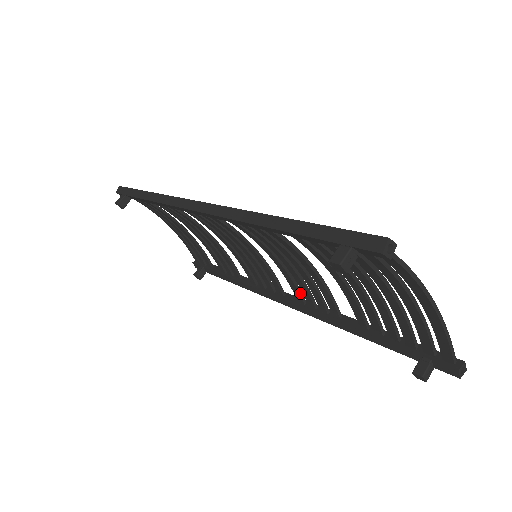
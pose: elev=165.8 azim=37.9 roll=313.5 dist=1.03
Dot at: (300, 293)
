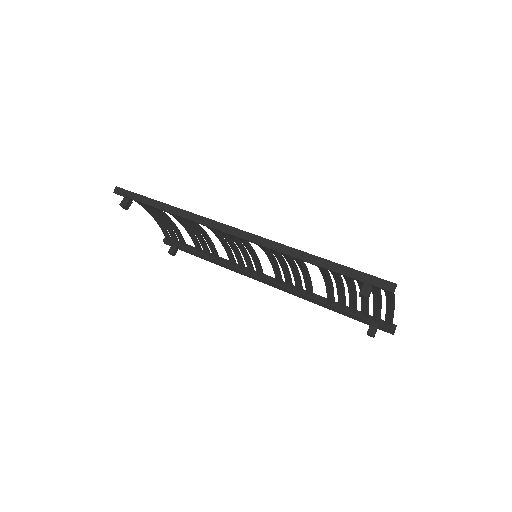
Dot at: (281, 278)
